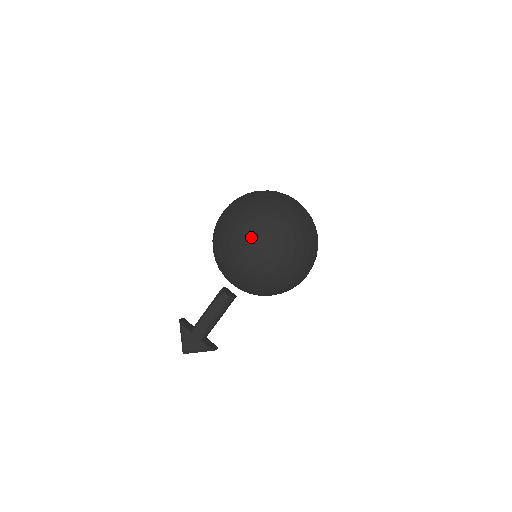
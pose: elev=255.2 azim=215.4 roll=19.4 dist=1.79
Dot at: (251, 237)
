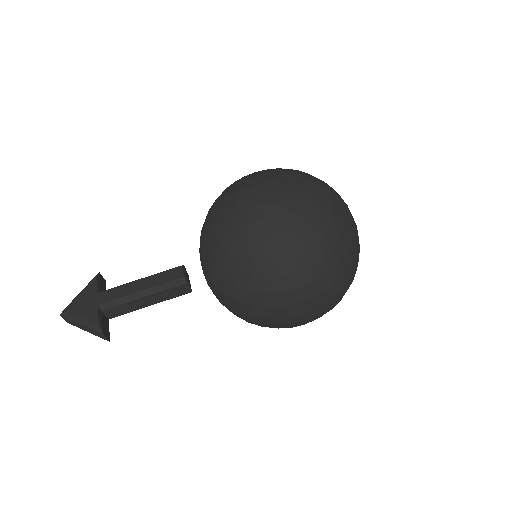
Dot at: (276, 184)
